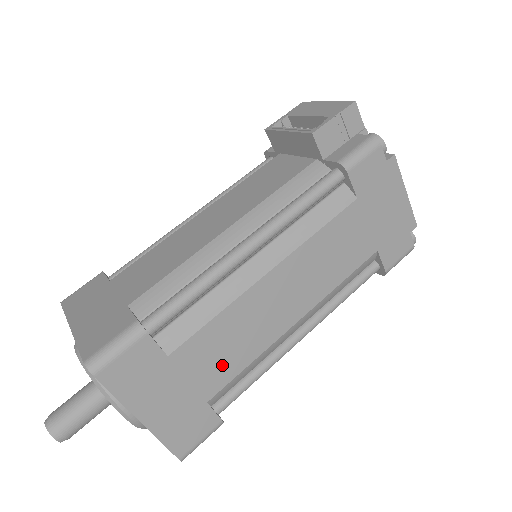
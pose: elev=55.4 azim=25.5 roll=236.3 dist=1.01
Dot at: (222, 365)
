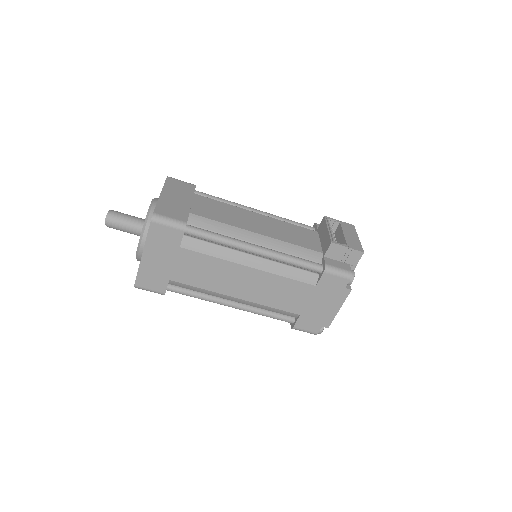
Dot at: (192, 275)
